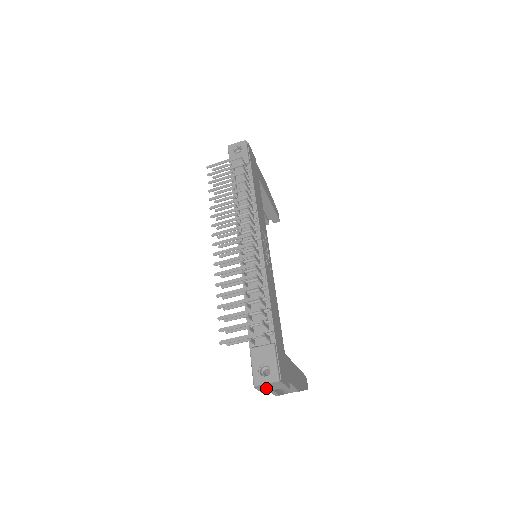
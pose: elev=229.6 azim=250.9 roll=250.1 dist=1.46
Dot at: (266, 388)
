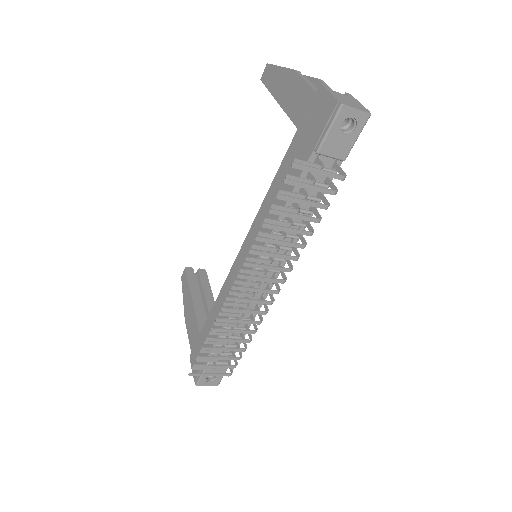
Dot at: occluded
